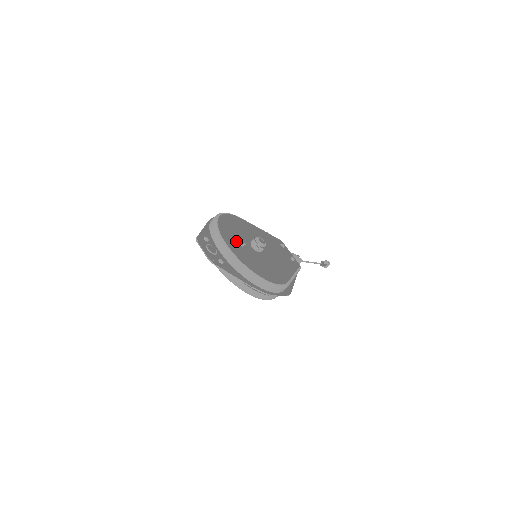
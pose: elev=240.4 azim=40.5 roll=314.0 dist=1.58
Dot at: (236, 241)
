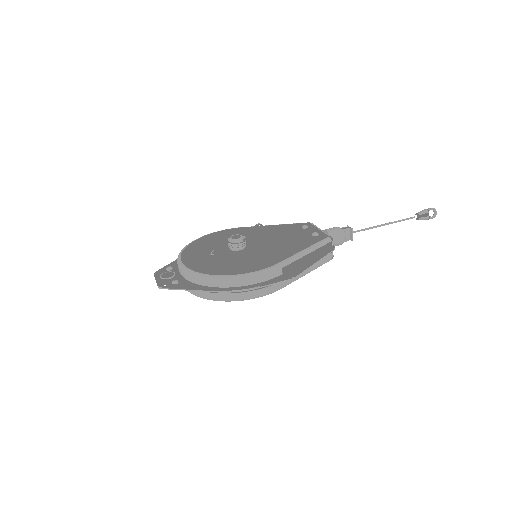
Dot at: (204, 253)
